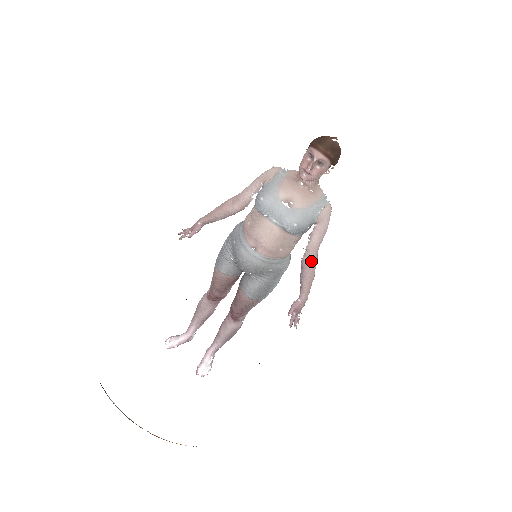
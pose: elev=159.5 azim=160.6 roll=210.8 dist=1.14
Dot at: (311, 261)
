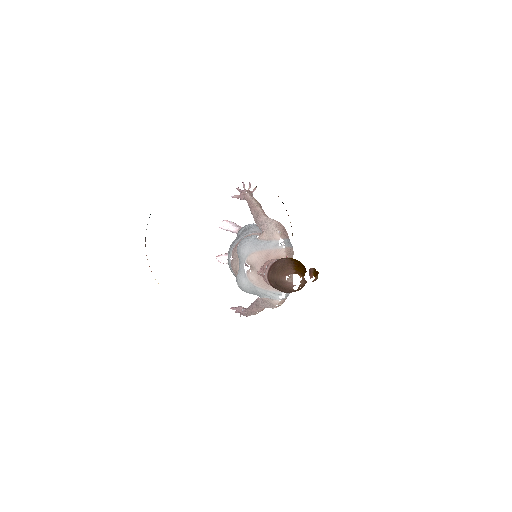
Dot at: (256, 307)
